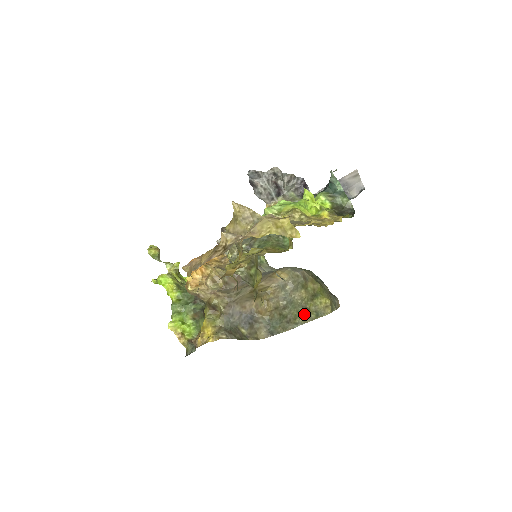
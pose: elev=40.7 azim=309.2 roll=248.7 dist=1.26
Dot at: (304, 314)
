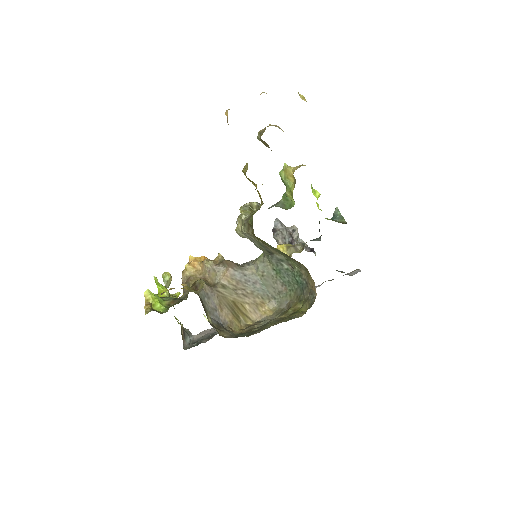
Dot at: (277, 322)
